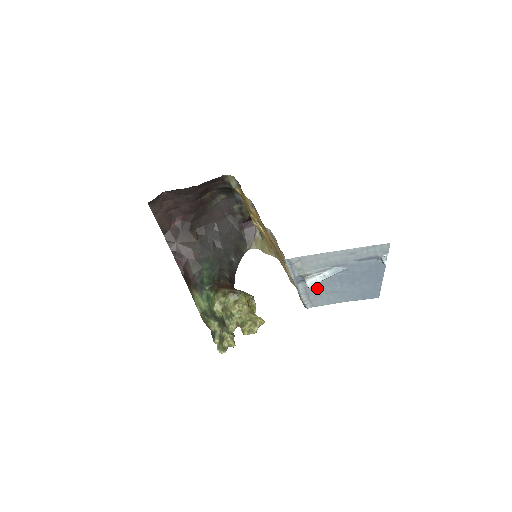
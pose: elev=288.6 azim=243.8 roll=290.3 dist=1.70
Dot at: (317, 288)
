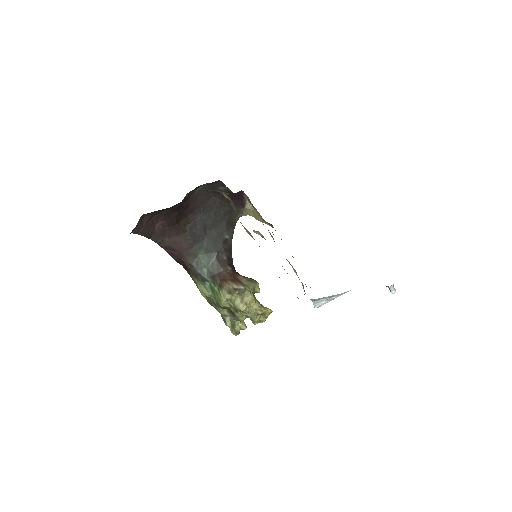
Dot at: occluded
